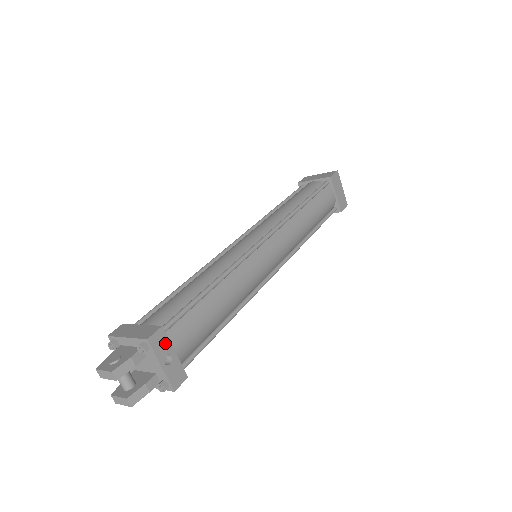
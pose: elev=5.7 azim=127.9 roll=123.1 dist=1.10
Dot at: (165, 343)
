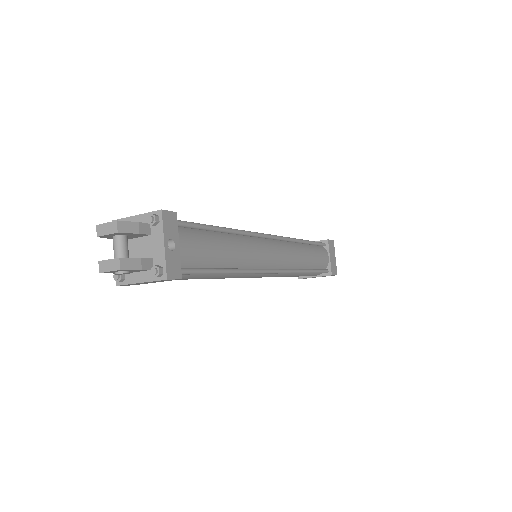
Dot at: (174, 228)
